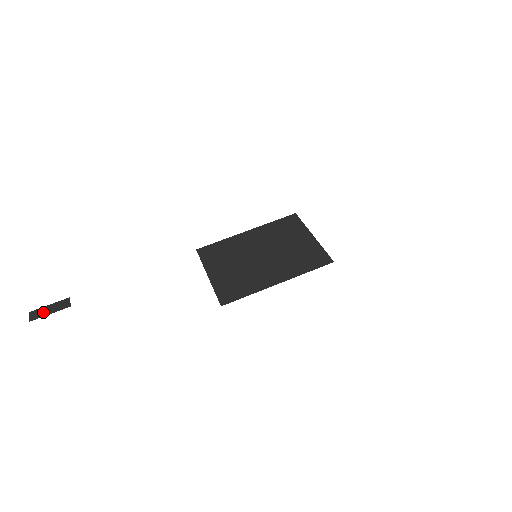
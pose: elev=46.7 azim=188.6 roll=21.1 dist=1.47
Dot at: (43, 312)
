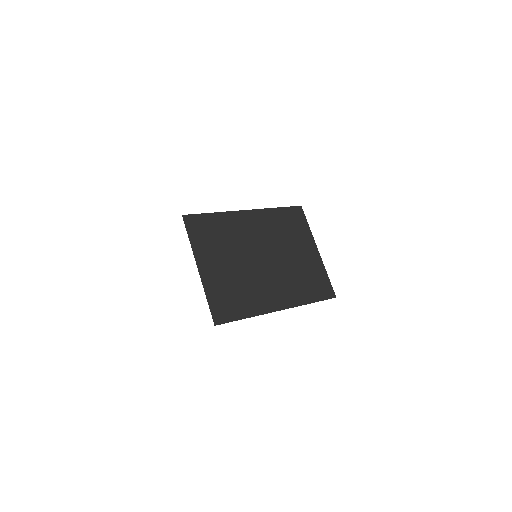
Dot at: out of frame
